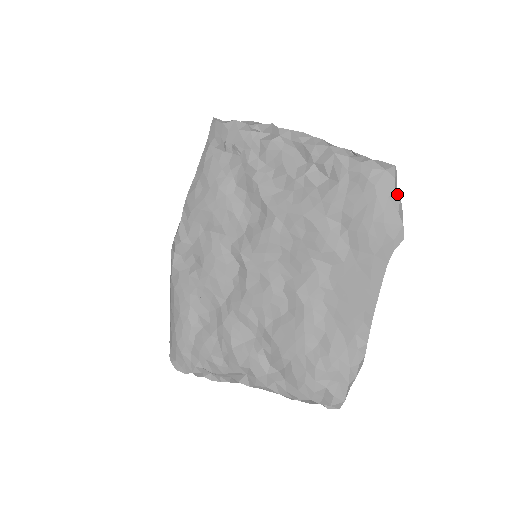
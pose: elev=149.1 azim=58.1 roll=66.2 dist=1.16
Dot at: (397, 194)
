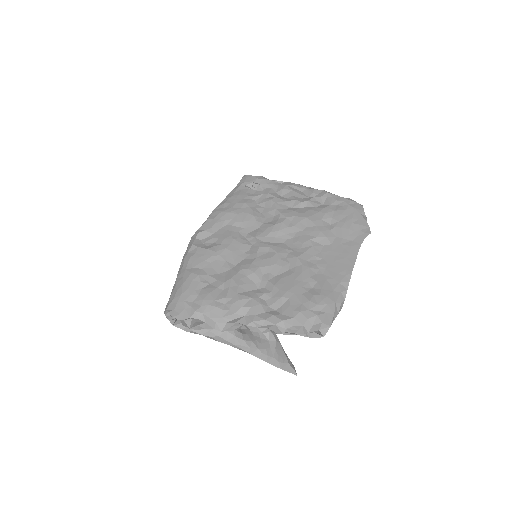
Dot at: (365, 215)
